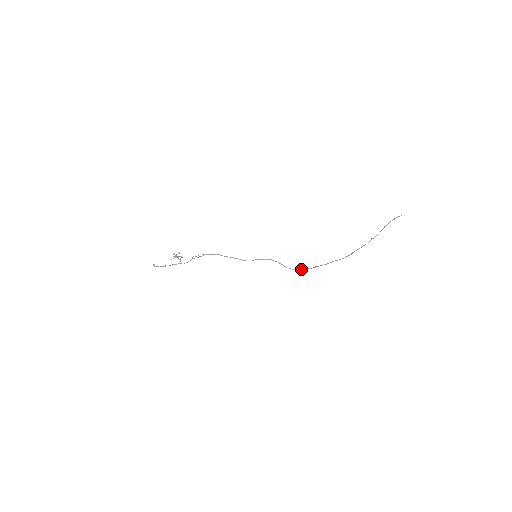
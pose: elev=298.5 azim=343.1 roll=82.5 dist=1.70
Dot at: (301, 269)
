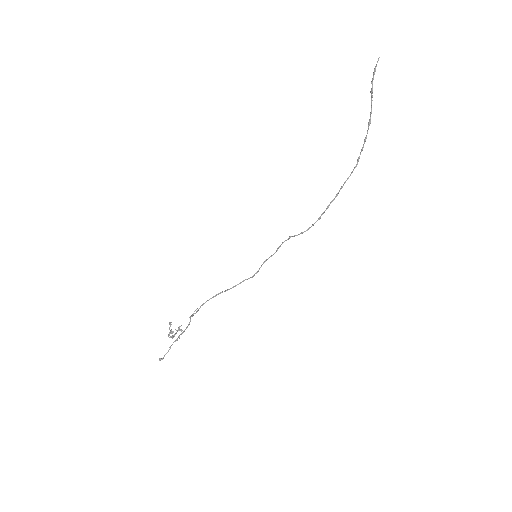
Dot at: (314, 223)
